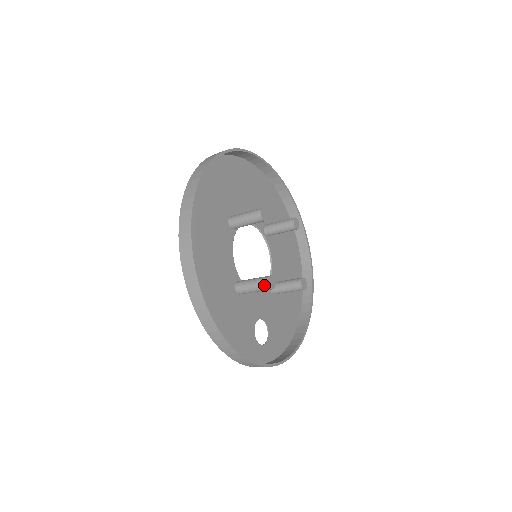
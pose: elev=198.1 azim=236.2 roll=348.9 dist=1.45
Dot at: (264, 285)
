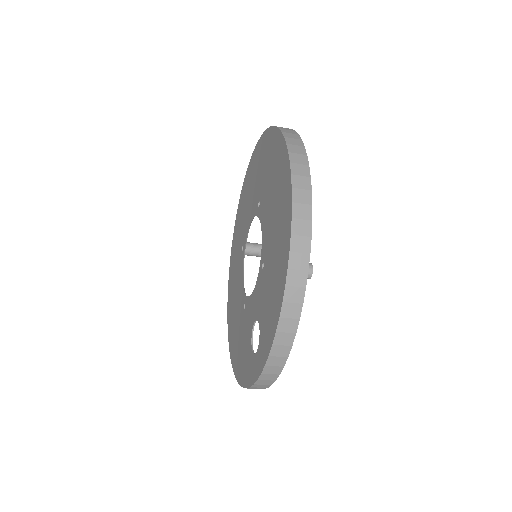
Dot at: occluded
